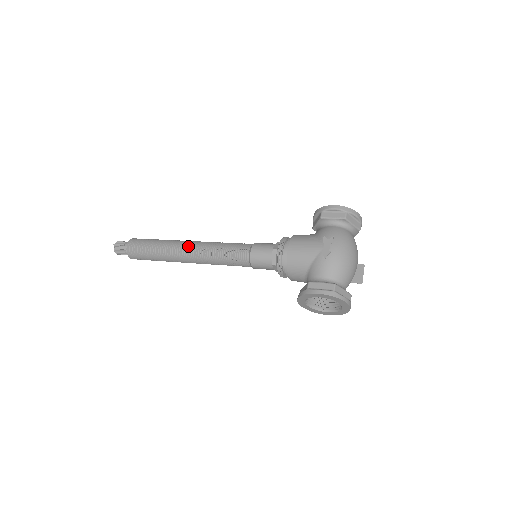
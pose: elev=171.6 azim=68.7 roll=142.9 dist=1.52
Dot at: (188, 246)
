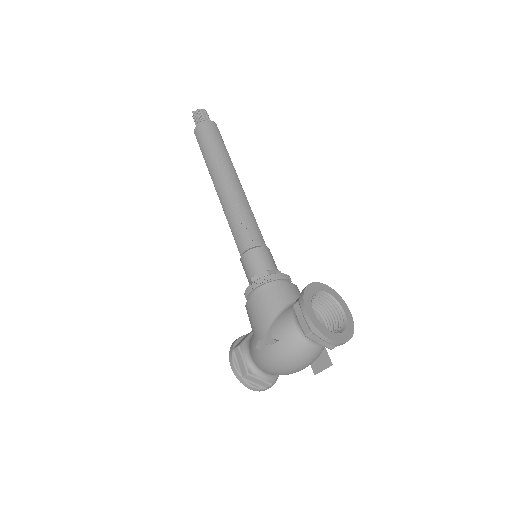
Dot at: (220, 186)
